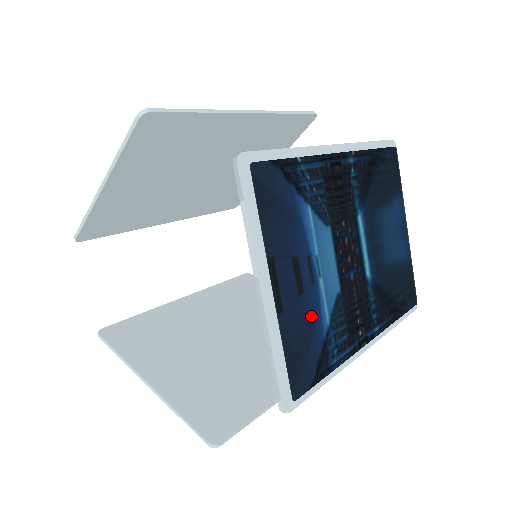
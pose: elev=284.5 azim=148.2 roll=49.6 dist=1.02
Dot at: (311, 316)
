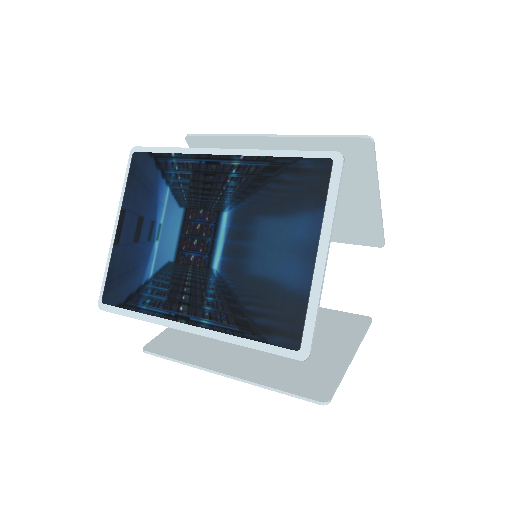
Dot at: (138, 261)
